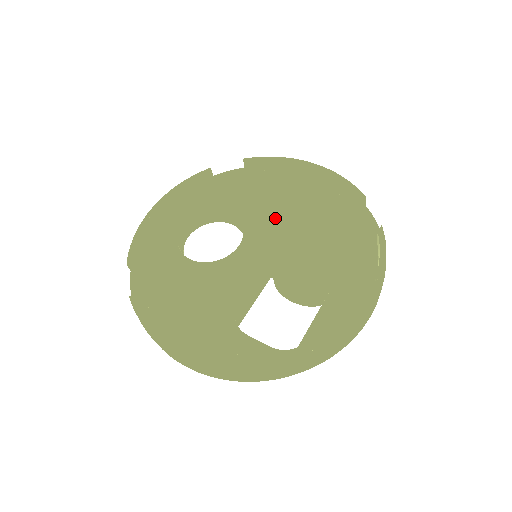
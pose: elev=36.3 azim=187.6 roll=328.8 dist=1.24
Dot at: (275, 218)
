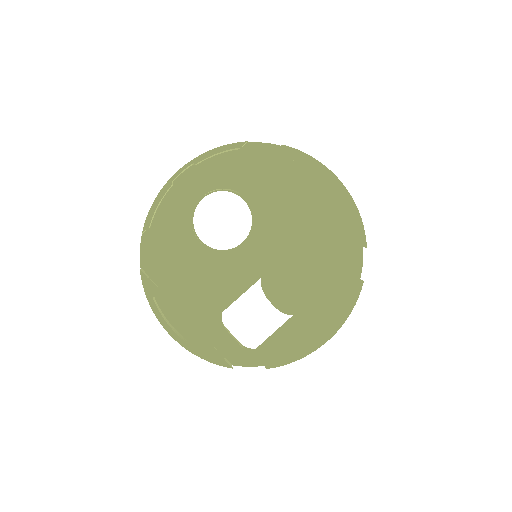
Dot at: (286, 227)
